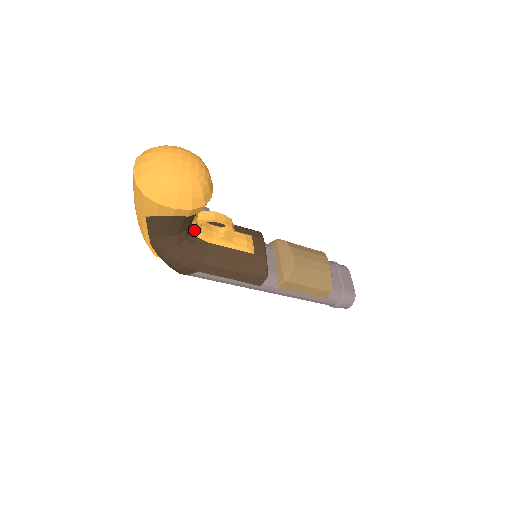
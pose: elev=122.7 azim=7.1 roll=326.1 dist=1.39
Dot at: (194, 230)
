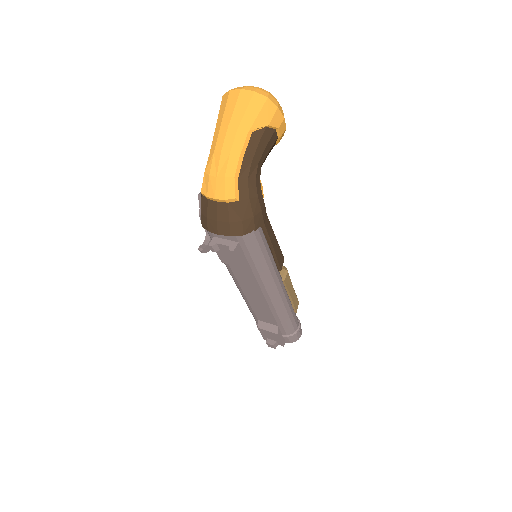
Dot at: occluded
